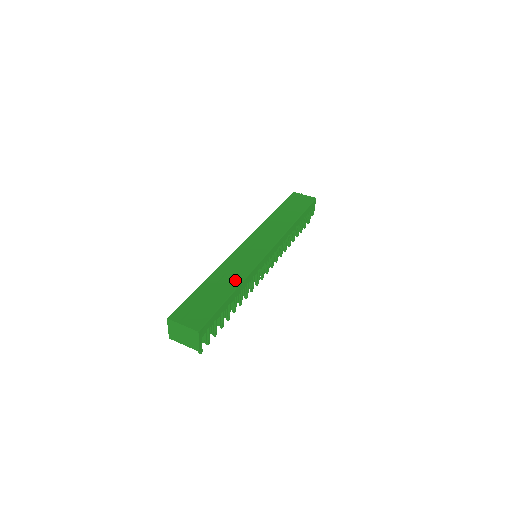
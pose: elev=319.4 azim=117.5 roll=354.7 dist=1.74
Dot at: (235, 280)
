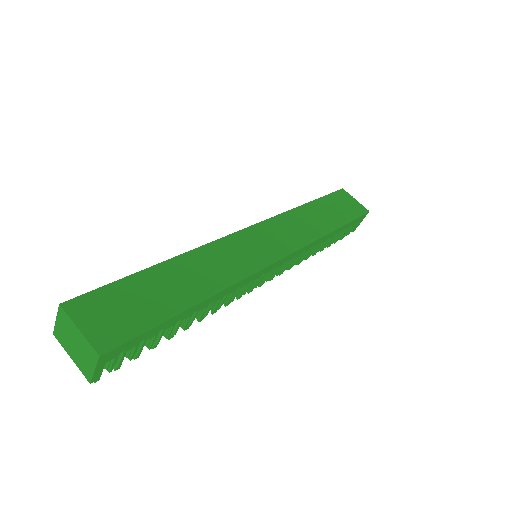
Dot at: (208, 284)
